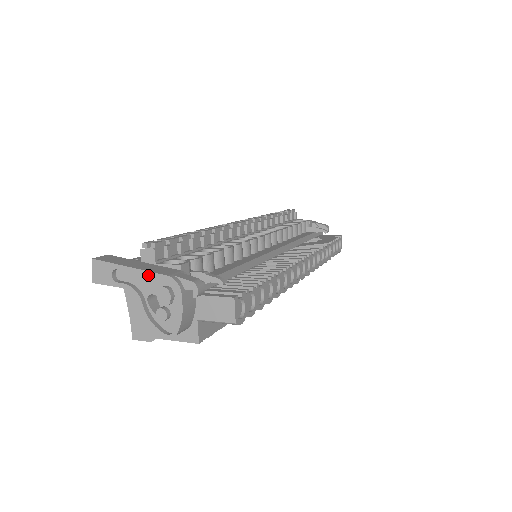
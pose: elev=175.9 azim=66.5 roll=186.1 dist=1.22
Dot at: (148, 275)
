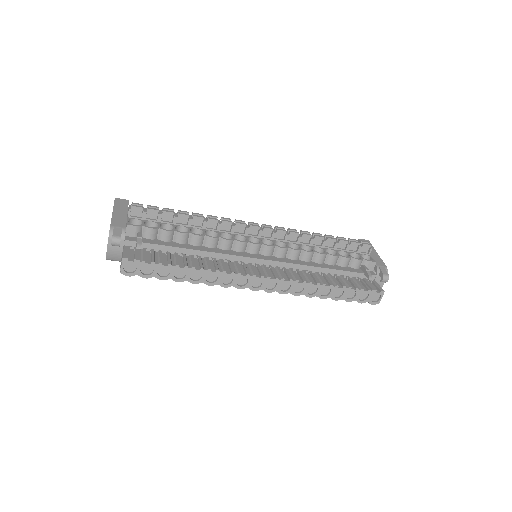
Dot at: (111, 220)
